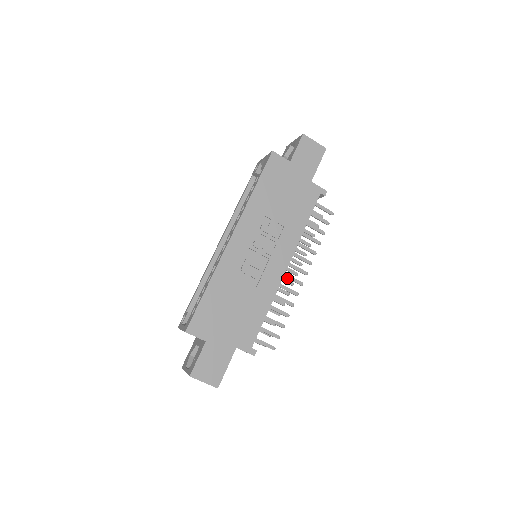
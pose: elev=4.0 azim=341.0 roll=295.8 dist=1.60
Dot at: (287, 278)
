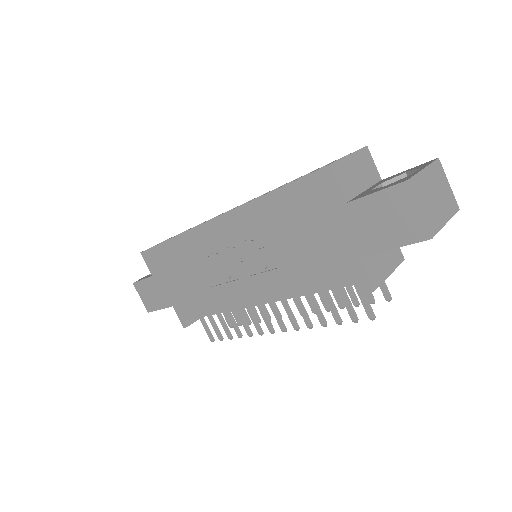
Dot at: (261, 310)
